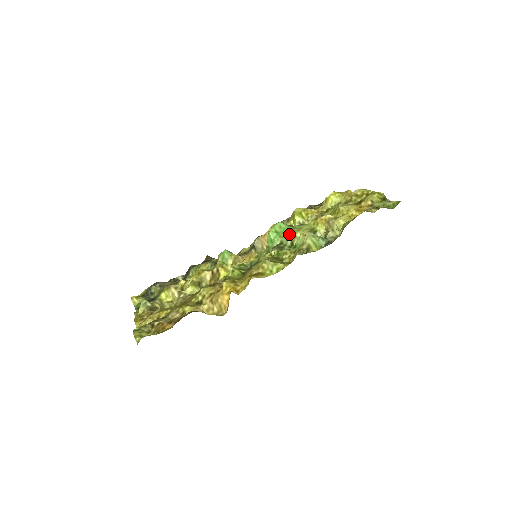
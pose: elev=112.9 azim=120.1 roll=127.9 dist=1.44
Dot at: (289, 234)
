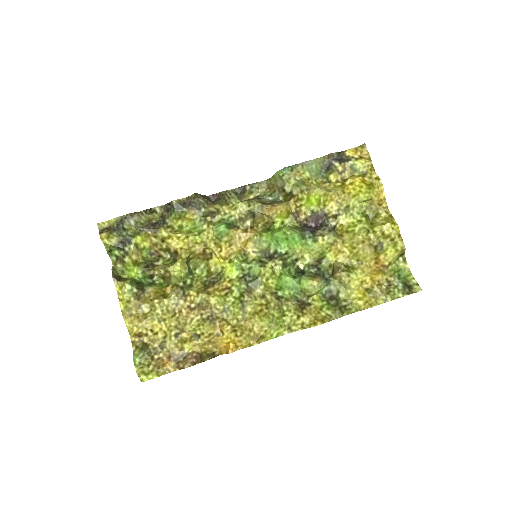
Dot at: (298, 251)
